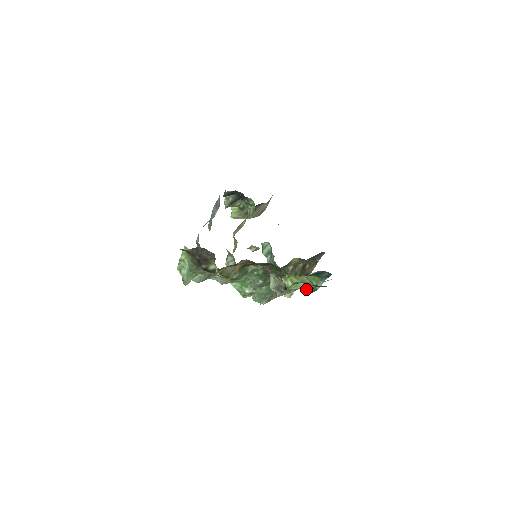
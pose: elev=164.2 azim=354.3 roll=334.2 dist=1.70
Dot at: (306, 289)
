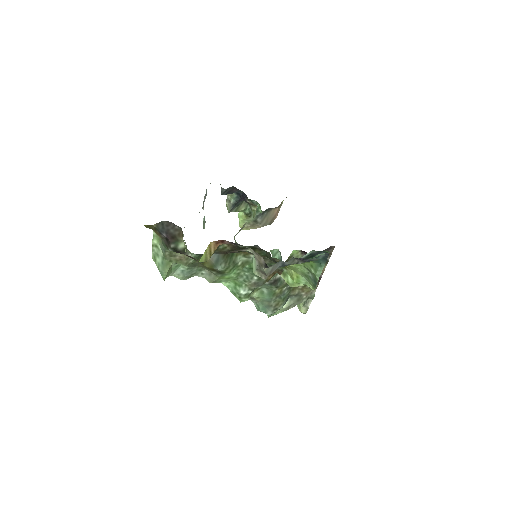
Dot at: (309, 285)
